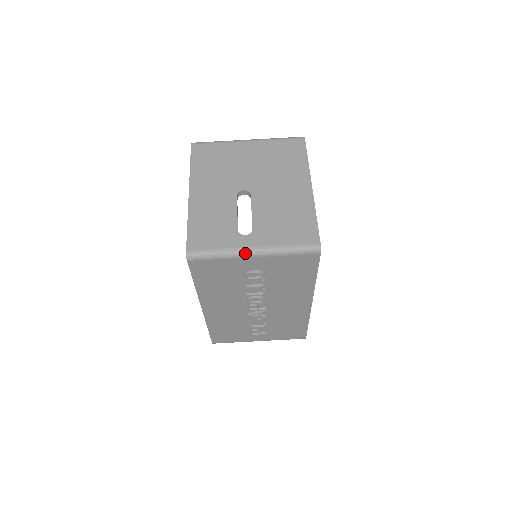
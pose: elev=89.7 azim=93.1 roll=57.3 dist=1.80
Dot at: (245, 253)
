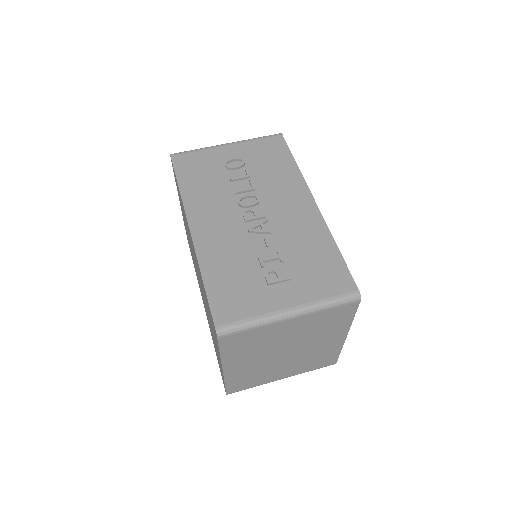
Dot at: (220, 145)
